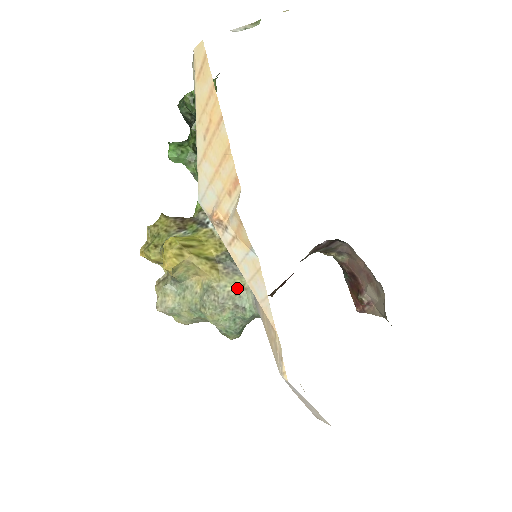
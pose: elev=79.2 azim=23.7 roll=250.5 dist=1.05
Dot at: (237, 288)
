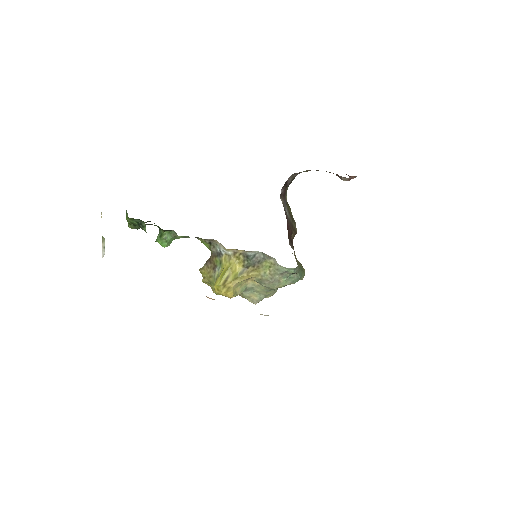
Dot at: (271, 268)
